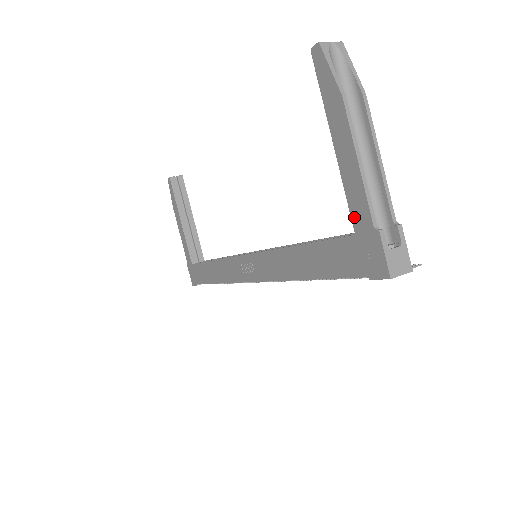
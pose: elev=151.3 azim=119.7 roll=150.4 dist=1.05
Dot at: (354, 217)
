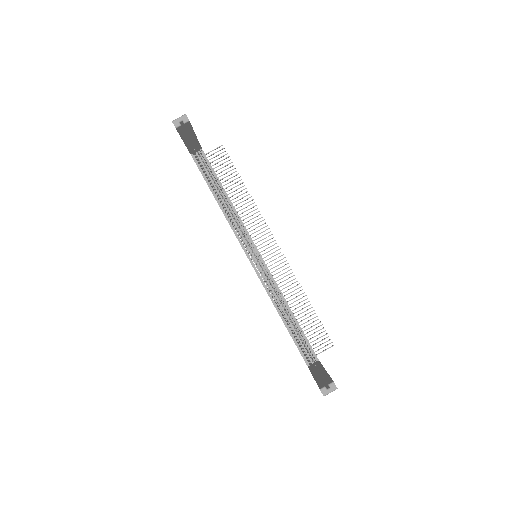
Dot at: occluded
